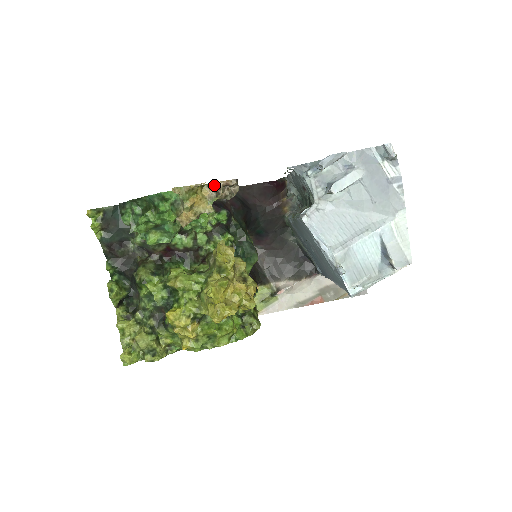
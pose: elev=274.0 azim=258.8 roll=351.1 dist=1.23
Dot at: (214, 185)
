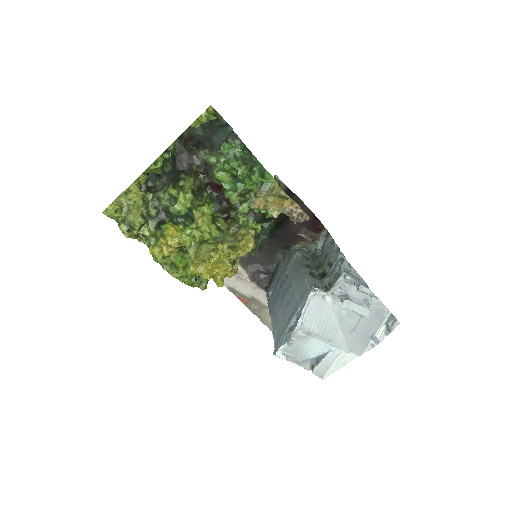
Dot at: (296, 205)
